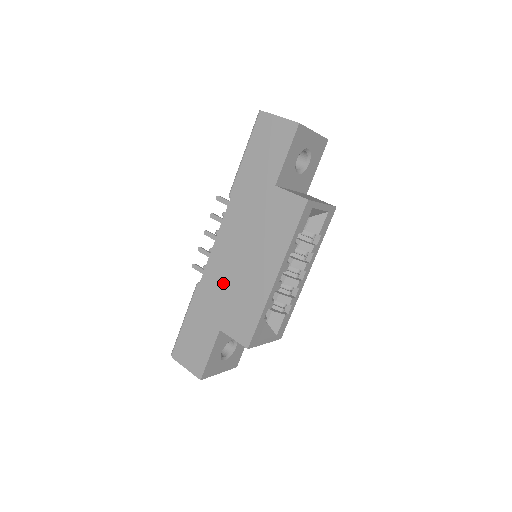
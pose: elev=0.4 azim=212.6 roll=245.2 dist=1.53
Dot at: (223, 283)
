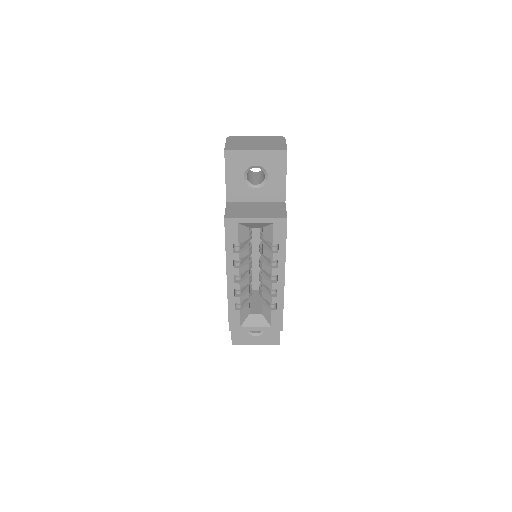
Dot at: occluded
